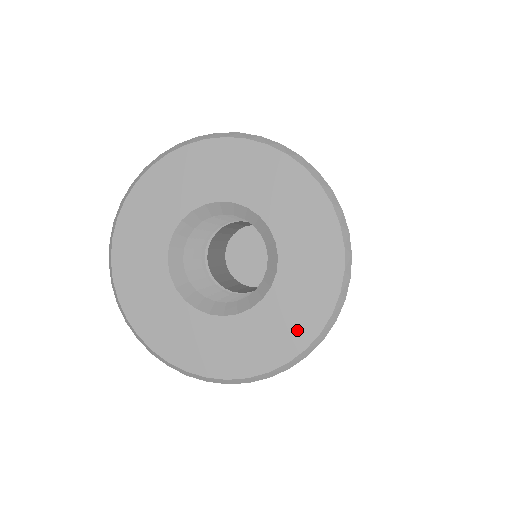
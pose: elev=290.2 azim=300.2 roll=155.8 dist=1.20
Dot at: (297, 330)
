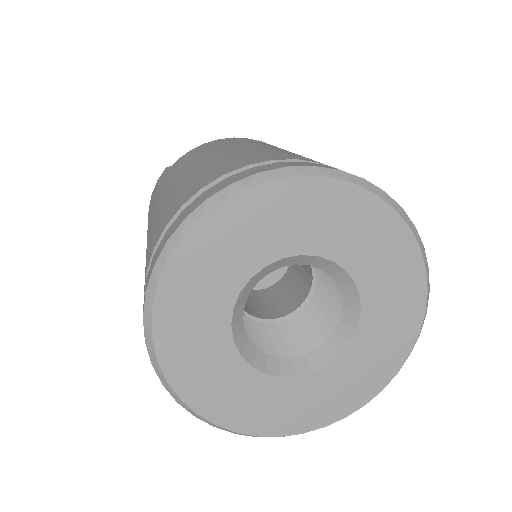
Dot at: (408, 307)
